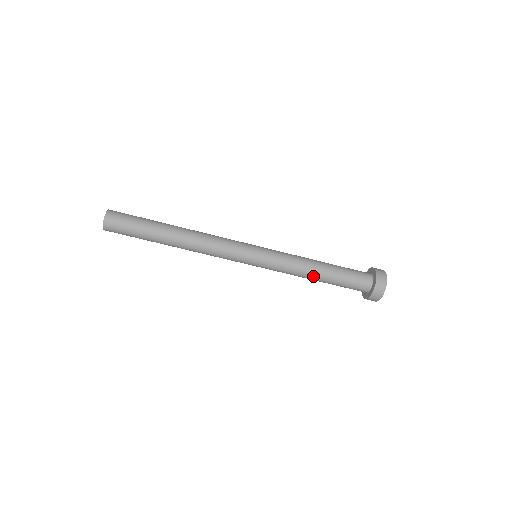
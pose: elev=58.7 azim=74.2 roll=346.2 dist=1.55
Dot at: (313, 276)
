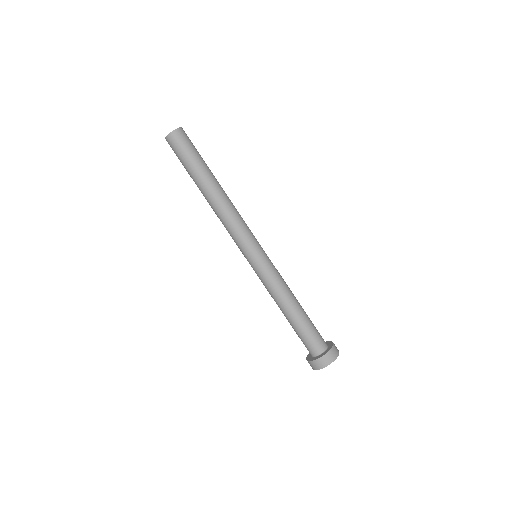
Dot at: (283, 308)
